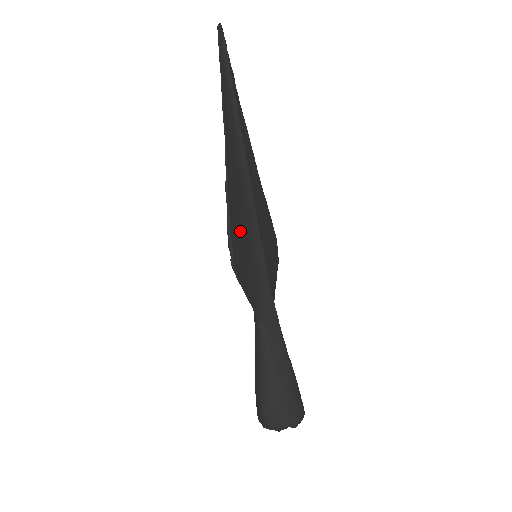
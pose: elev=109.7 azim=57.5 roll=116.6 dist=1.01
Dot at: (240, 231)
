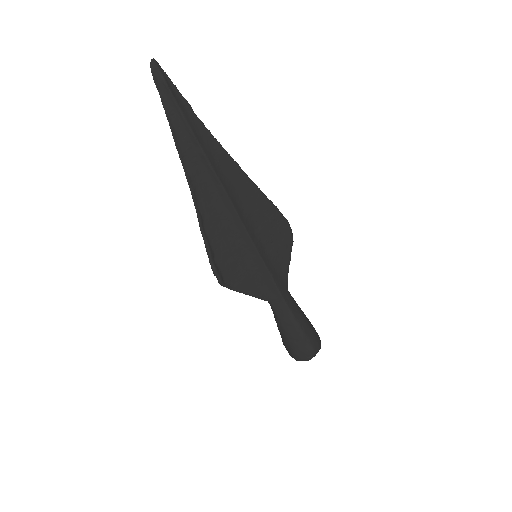
Dot at: (228, 252)
